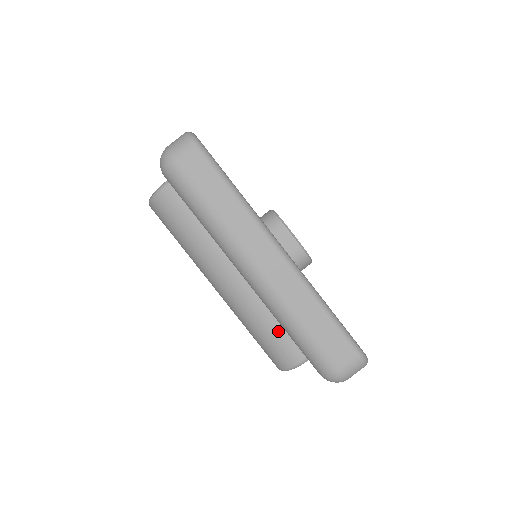
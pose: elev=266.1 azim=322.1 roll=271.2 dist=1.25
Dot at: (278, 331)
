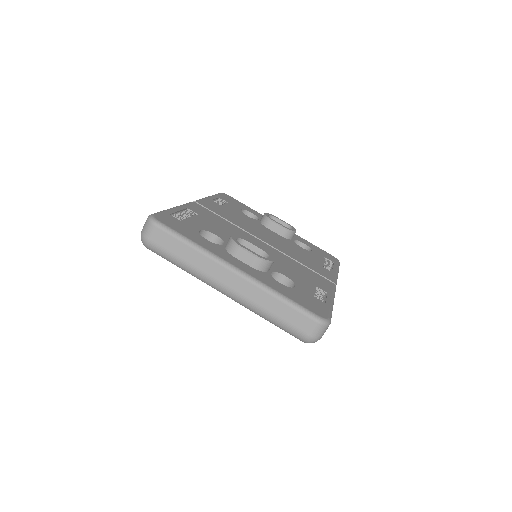
Dot at: occluded
